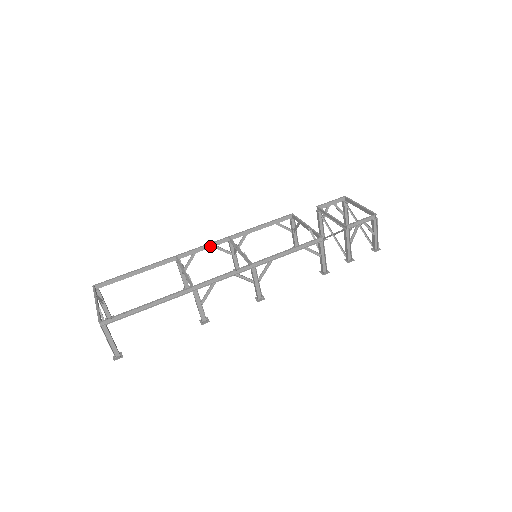
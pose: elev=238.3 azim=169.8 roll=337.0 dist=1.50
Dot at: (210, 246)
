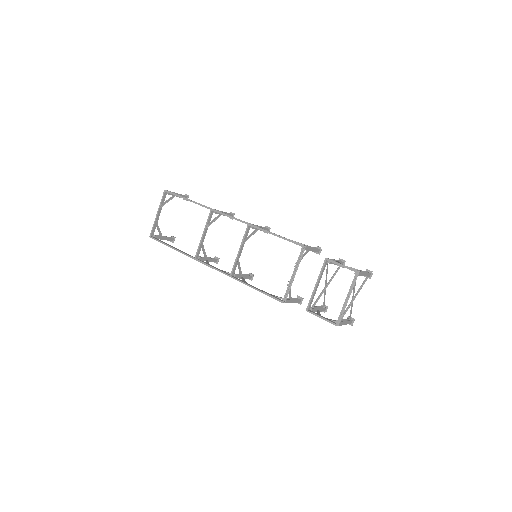
Dot at: (235, 219)
